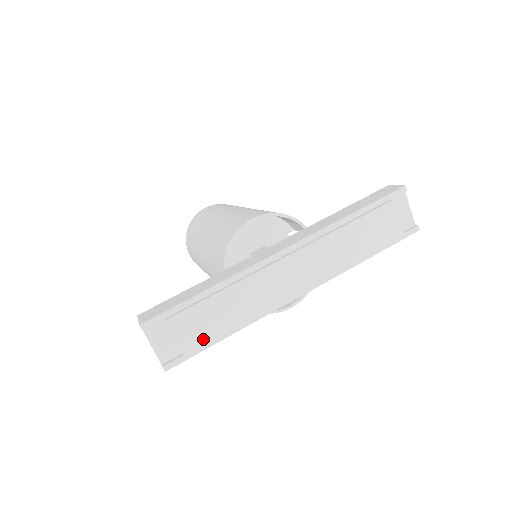
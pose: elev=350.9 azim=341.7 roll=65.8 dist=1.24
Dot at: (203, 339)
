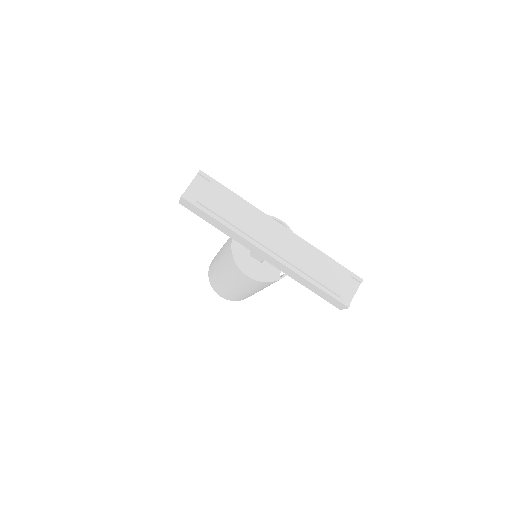
Dot at: (211, 206)
